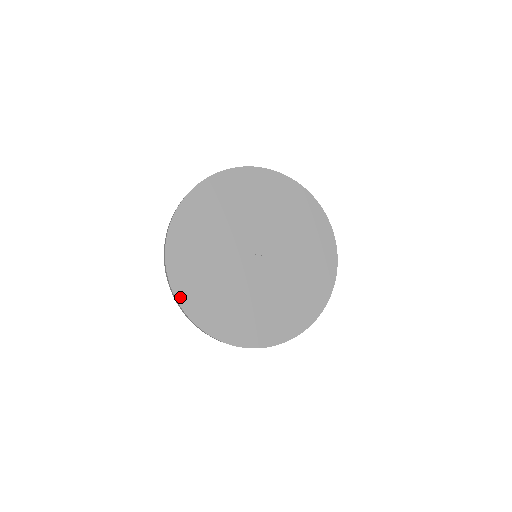
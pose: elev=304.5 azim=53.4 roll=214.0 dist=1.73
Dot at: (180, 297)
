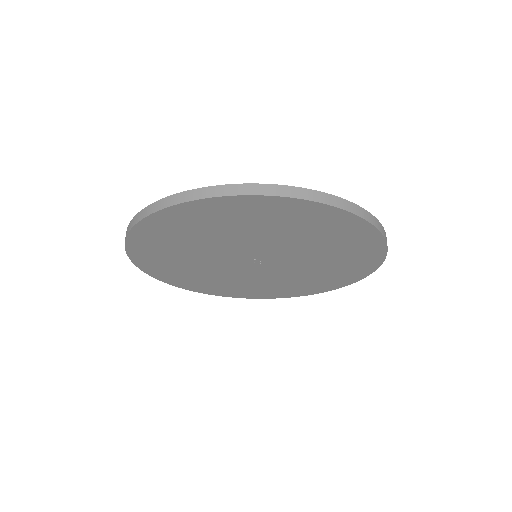
Dot at: (133, 256)
